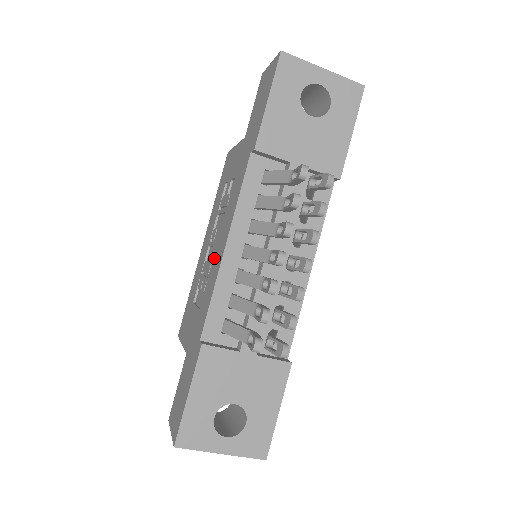
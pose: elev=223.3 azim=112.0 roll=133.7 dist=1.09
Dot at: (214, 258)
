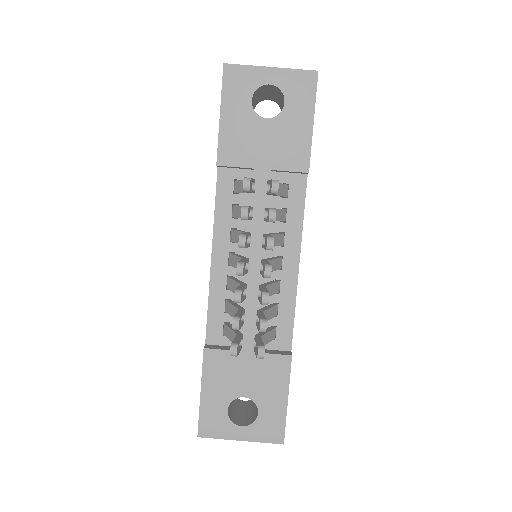
Dot at: occluded
